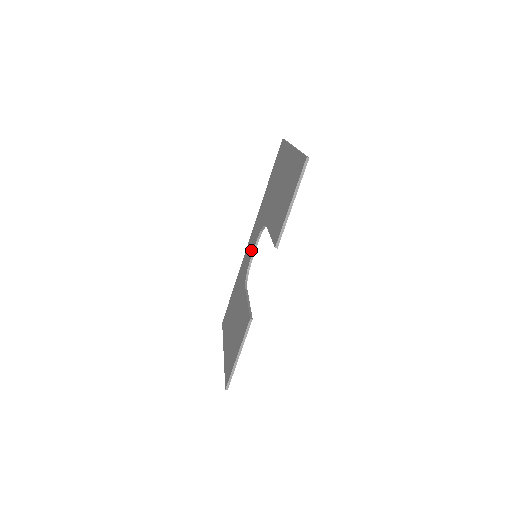
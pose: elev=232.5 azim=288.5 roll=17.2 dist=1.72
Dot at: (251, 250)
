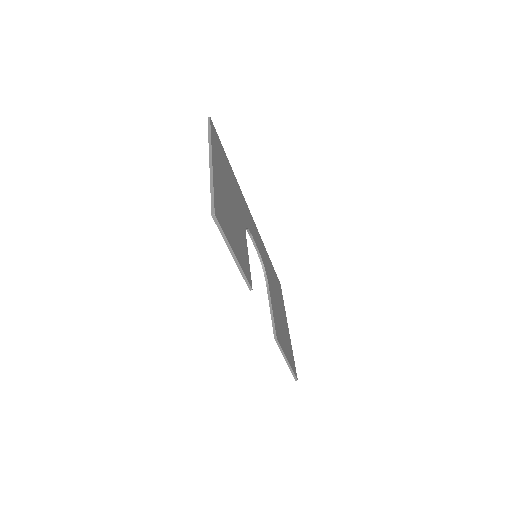
Dot at: occluded
